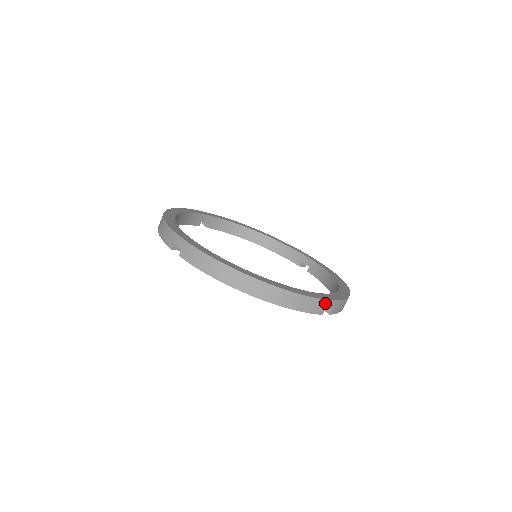
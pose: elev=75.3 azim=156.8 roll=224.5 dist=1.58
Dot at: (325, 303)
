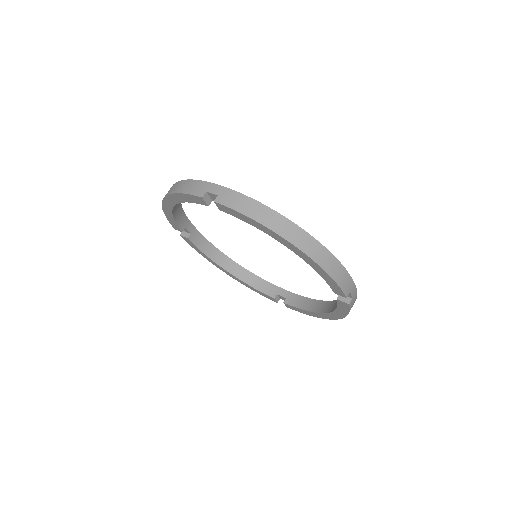
Dot at: (351, 284)
